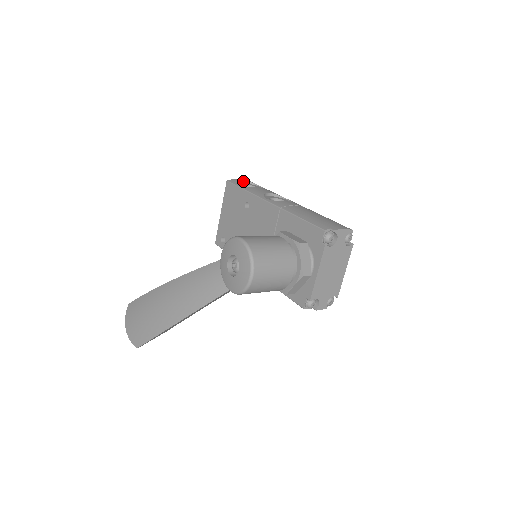
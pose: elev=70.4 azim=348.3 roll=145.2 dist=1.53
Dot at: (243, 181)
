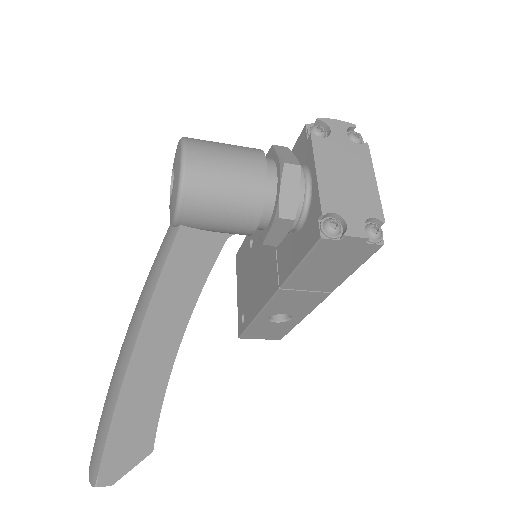
Dot at: occluded
